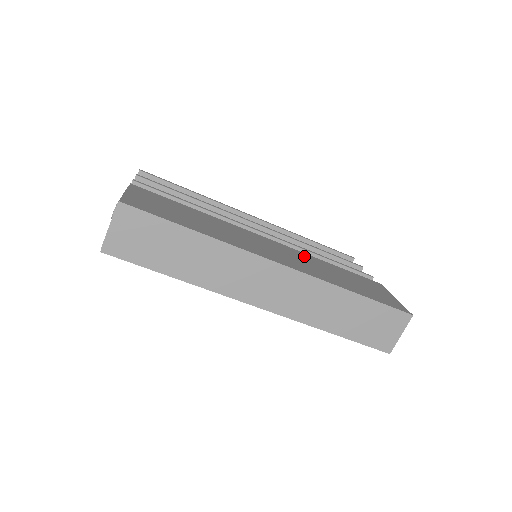
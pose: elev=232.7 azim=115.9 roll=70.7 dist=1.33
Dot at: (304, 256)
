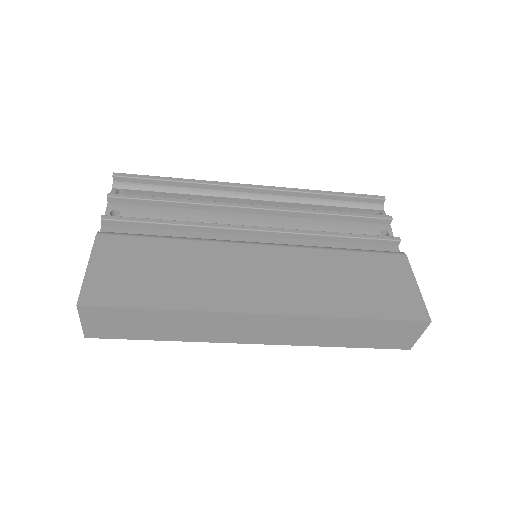
Dot at: (304, 260)
